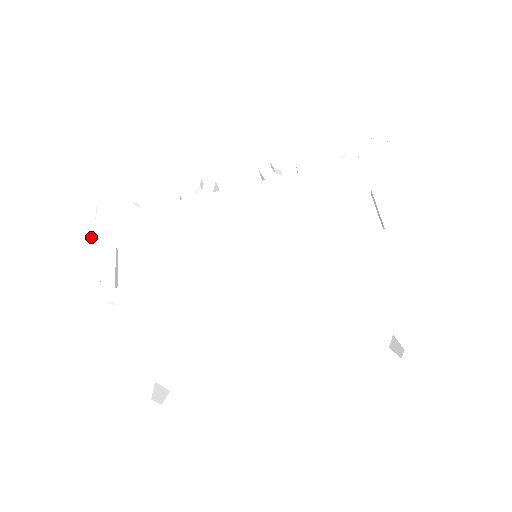
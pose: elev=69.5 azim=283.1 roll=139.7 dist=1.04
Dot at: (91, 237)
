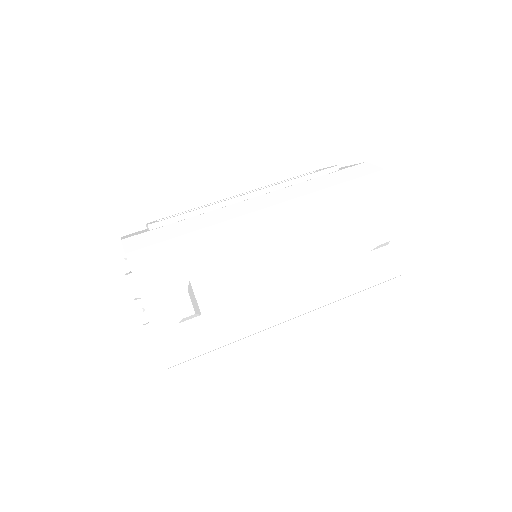
Dot at: occluded
